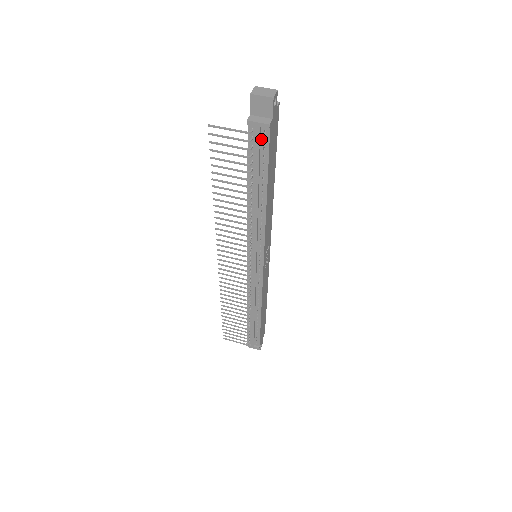
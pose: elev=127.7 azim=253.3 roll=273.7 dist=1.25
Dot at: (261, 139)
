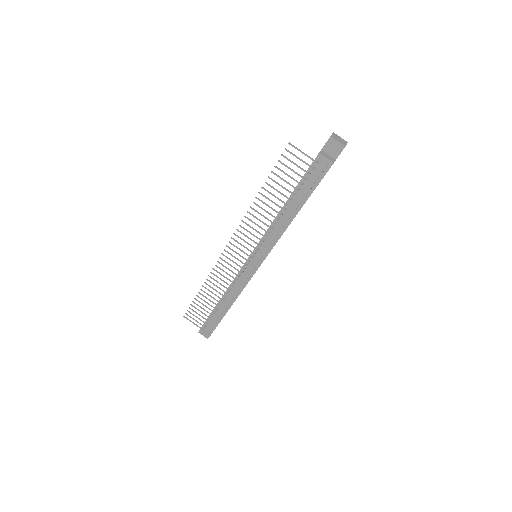
Dot at: (320, 170)
